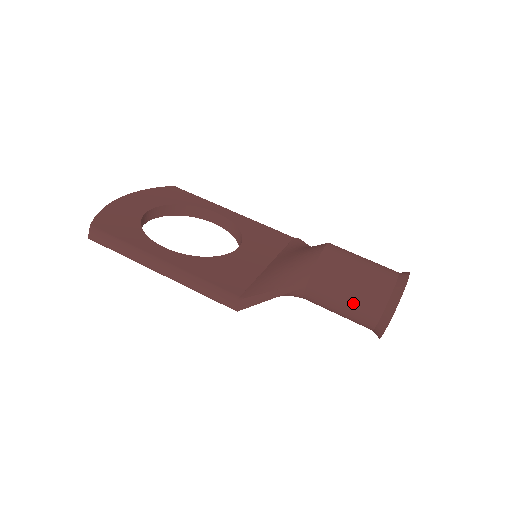
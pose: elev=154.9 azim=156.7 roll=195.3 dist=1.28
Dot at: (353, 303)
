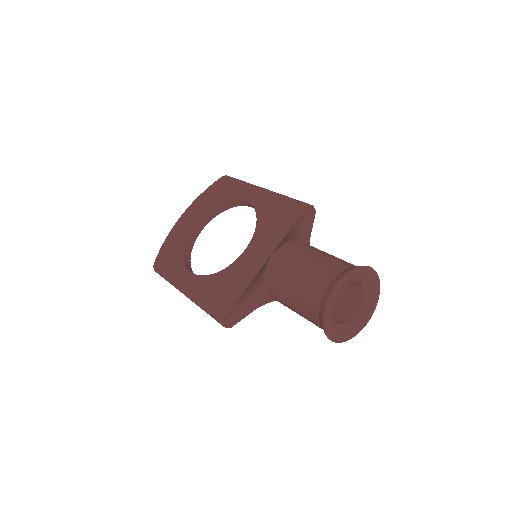
Dot at: (301, 315)
